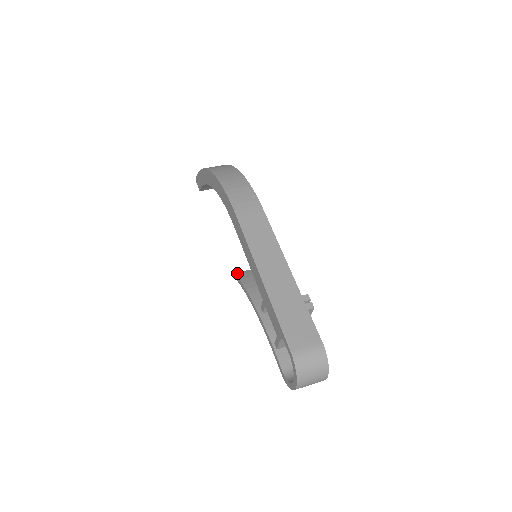
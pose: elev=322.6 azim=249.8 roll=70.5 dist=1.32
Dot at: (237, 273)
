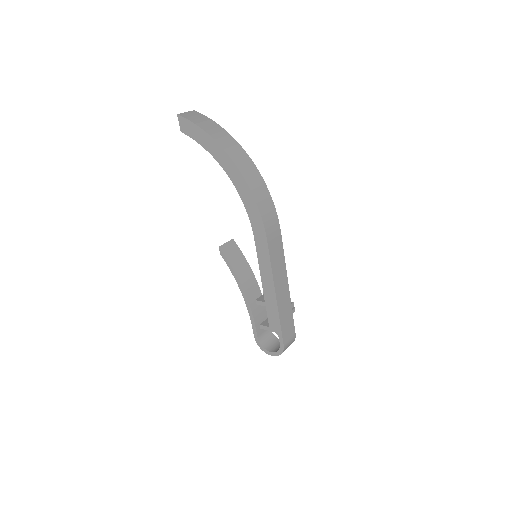
Dot at: (221, 247)
